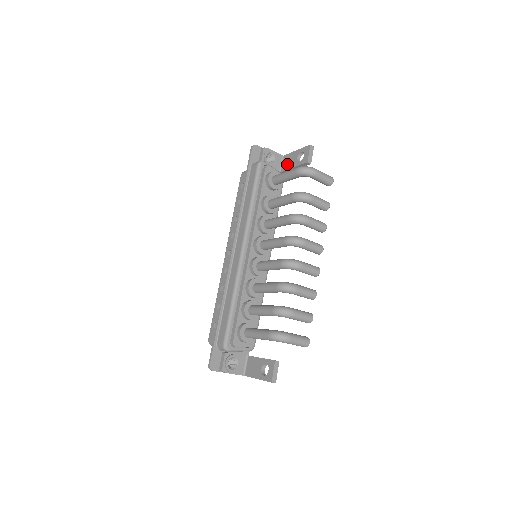
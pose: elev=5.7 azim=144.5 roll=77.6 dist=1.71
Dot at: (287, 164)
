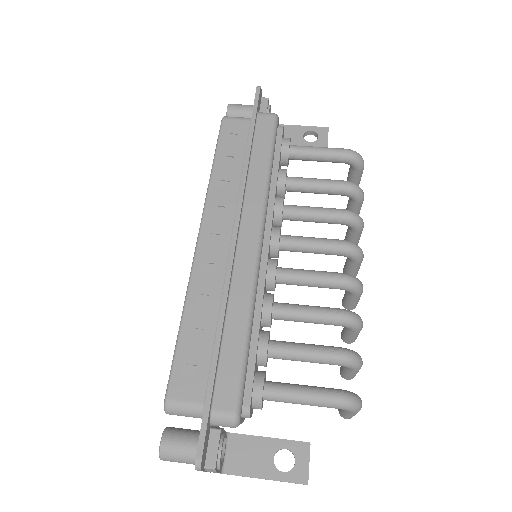
Dot at: occluded
